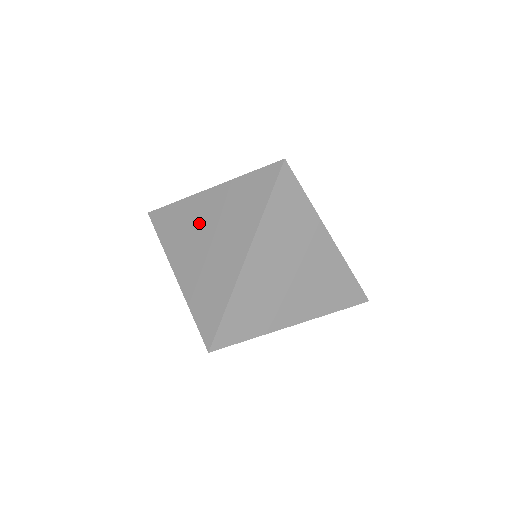
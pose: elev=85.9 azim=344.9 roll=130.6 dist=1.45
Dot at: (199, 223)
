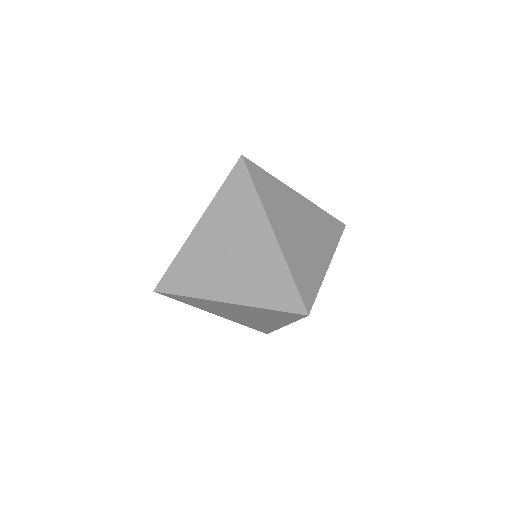
Dot at: occluded
